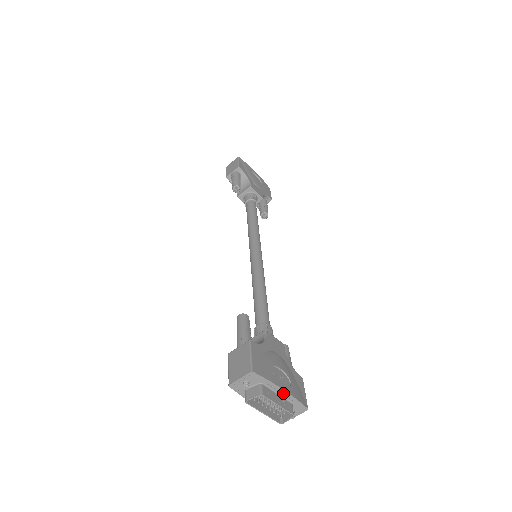
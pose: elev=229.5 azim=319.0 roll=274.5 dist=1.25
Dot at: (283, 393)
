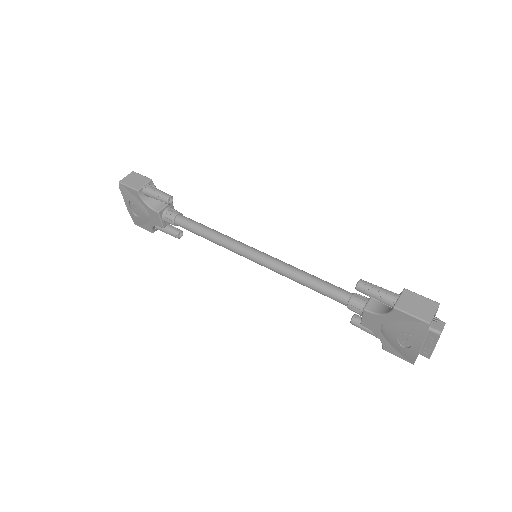
Dot at: occluded
